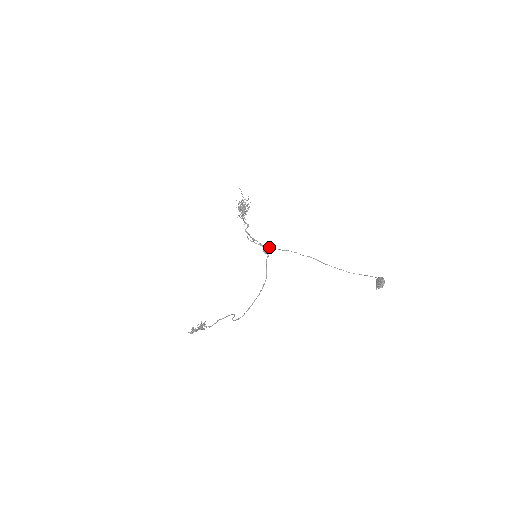
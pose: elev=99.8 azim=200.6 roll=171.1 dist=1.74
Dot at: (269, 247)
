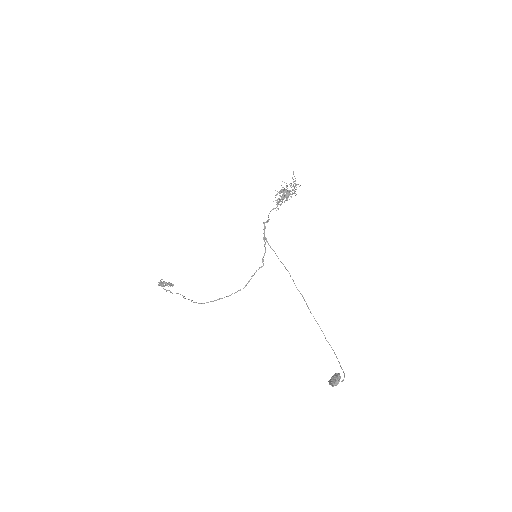
Dot at: (276, 255)
